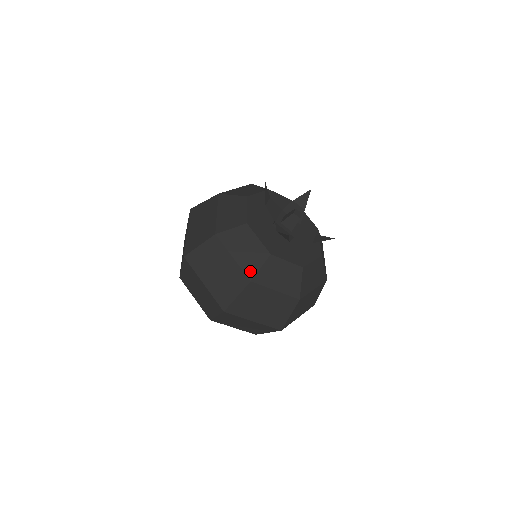
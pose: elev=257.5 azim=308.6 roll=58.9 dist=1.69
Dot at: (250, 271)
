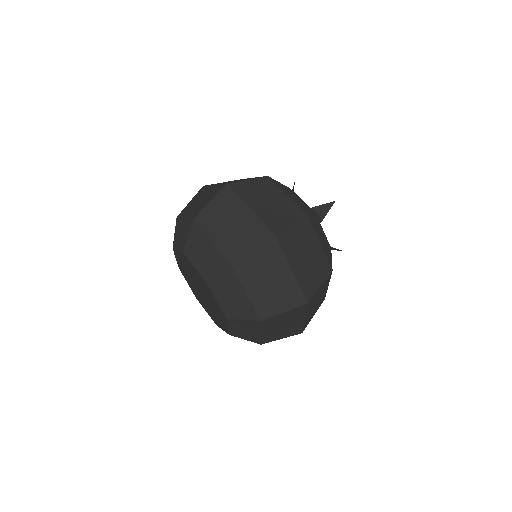
Dot at: (304, 210)
